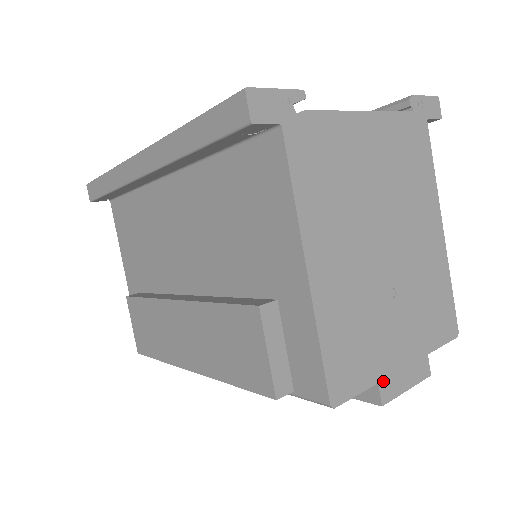
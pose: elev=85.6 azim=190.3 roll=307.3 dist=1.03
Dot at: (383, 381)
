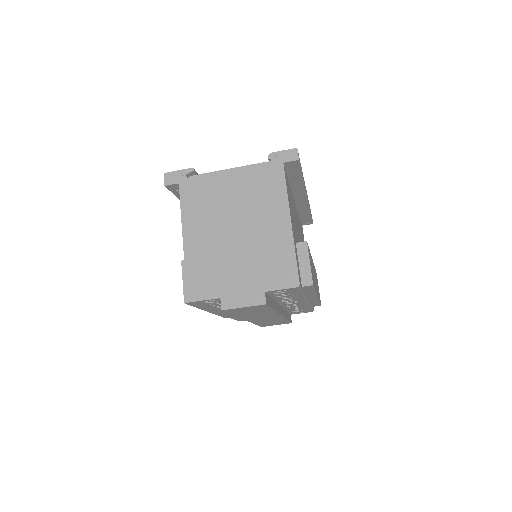
Dot at: (224, 298)
